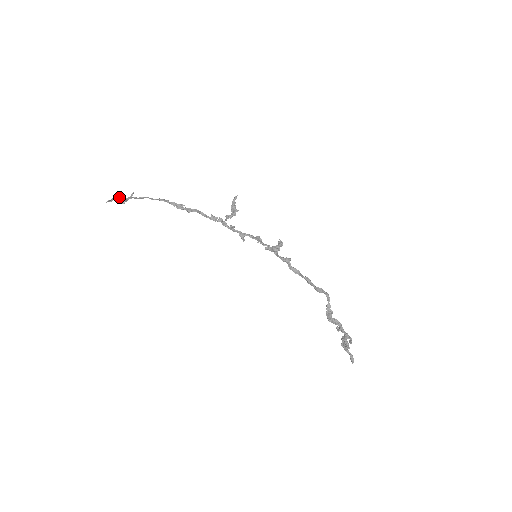
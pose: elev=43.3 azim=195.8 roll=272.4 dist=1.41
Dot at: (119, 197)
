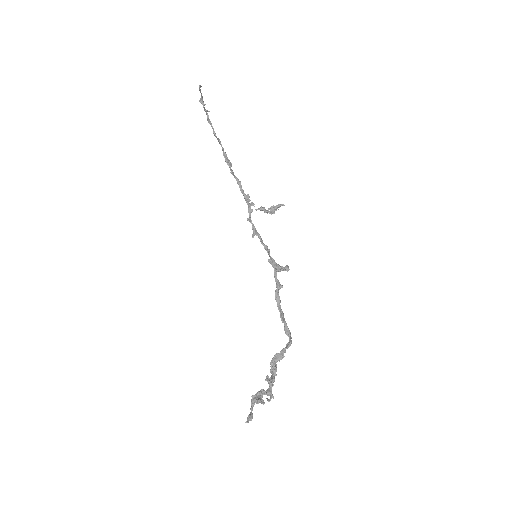
Dot at: (202, 97)
